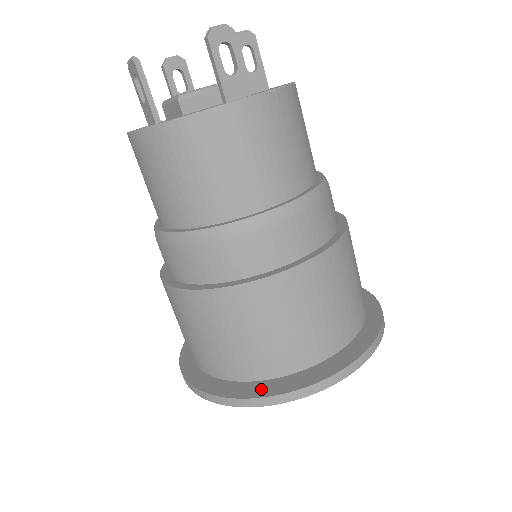
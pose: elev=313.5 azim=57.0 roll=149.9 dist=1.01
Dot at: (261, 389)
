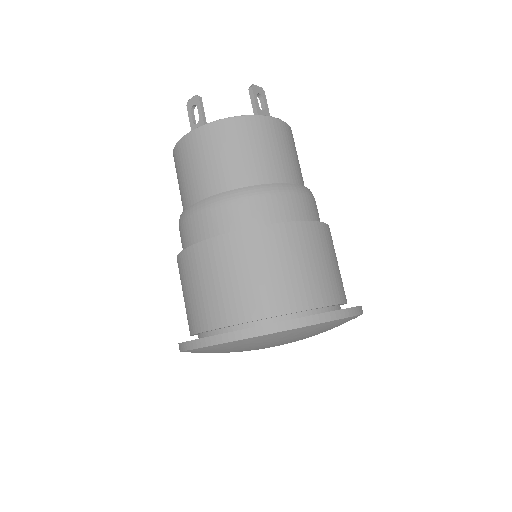
Dot at: occluded
